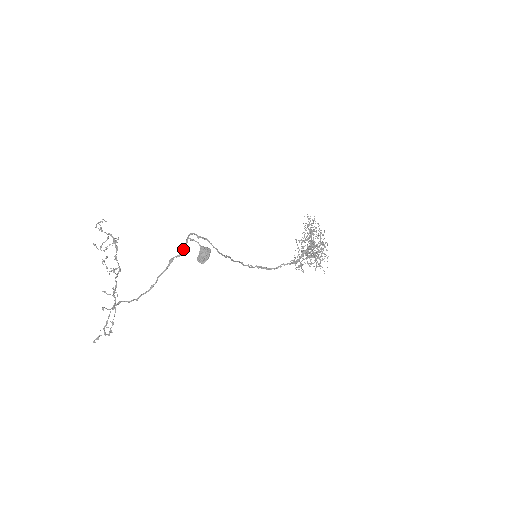
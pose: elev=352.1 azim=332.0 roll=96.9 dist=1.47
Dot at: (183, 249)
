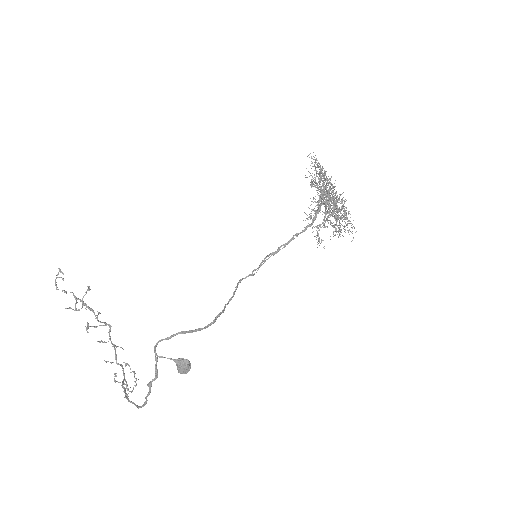
Dot at: (156, 372)
